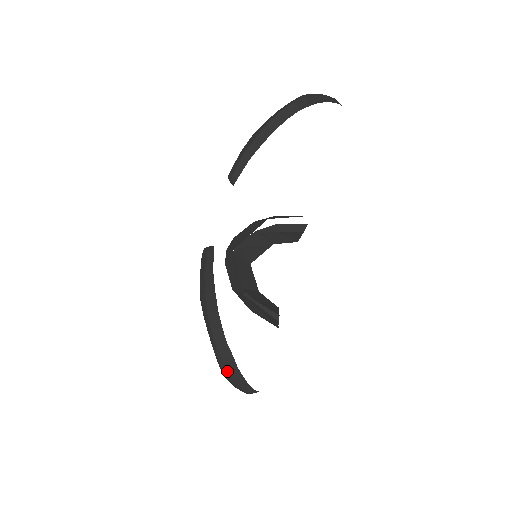
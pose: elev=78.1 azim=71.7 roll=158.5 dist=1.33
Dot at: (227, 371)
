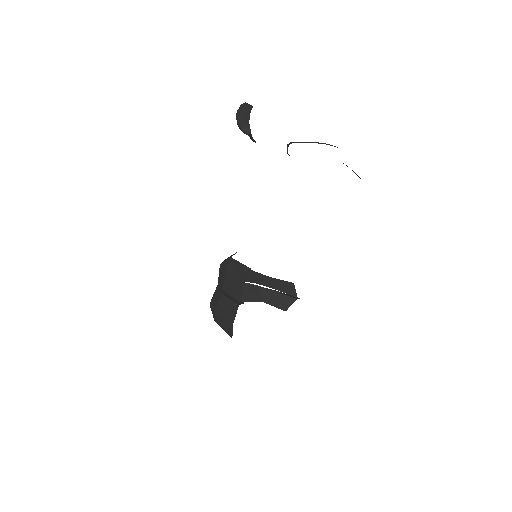
Dot at: (243, 108)
